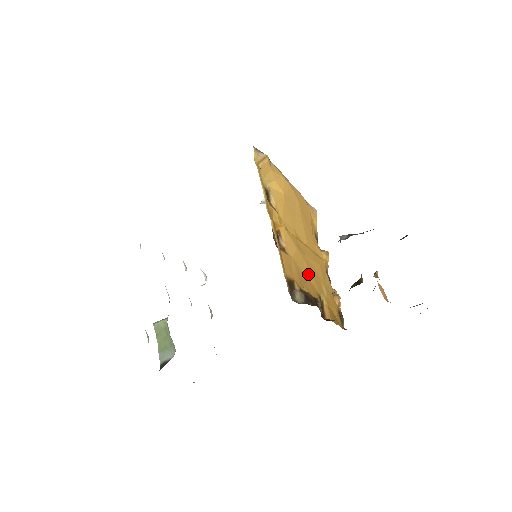
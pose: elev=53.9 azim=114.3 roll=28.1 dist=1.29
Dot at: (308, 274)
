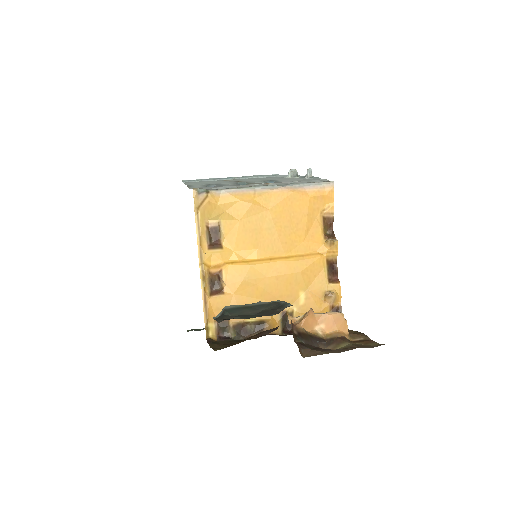
Dot at: (266, 296)
